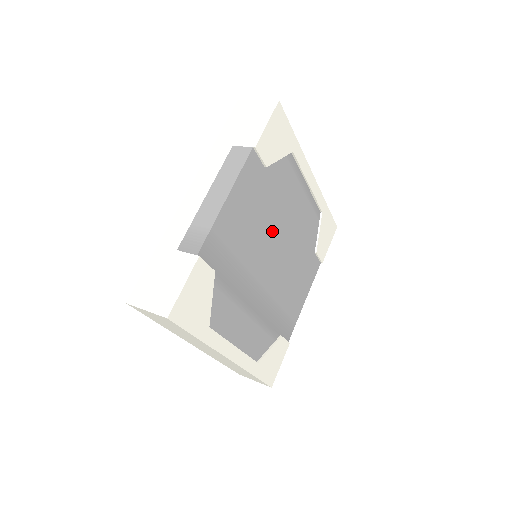
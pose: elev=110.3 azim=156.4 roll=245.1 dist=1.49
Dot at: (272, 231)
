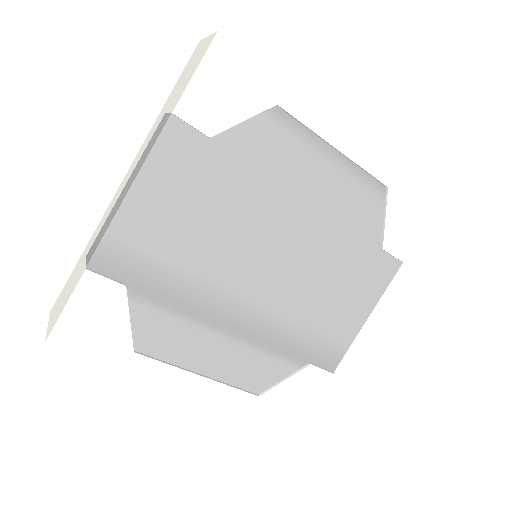
Dot at: (254, 225)
